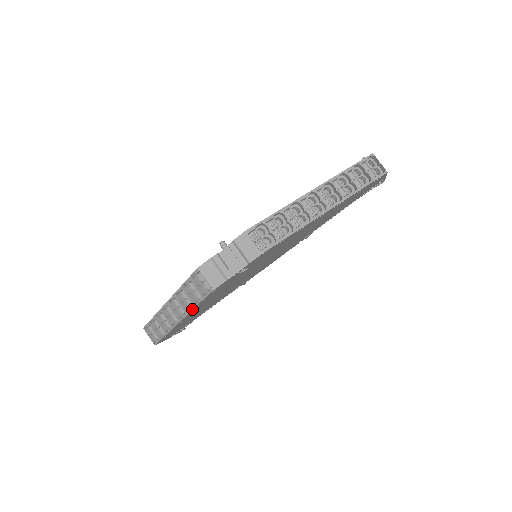
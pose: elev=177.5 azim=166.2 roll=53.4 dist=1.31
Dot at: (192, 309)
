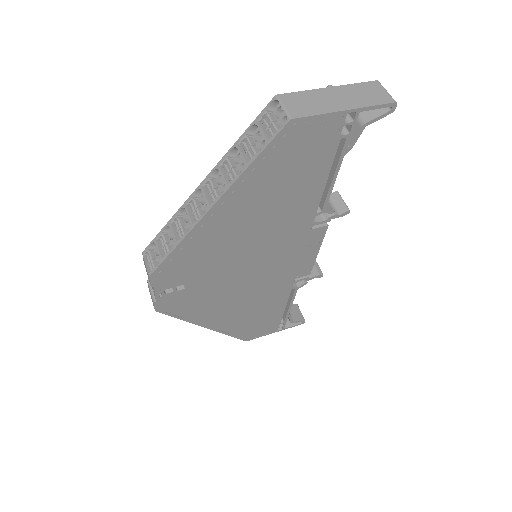
Dot at: (186, 321)
